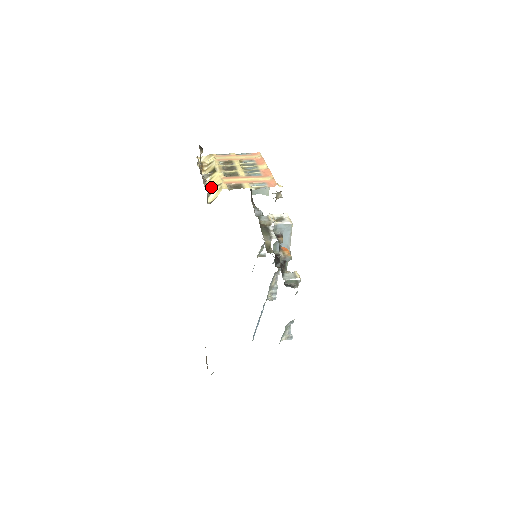
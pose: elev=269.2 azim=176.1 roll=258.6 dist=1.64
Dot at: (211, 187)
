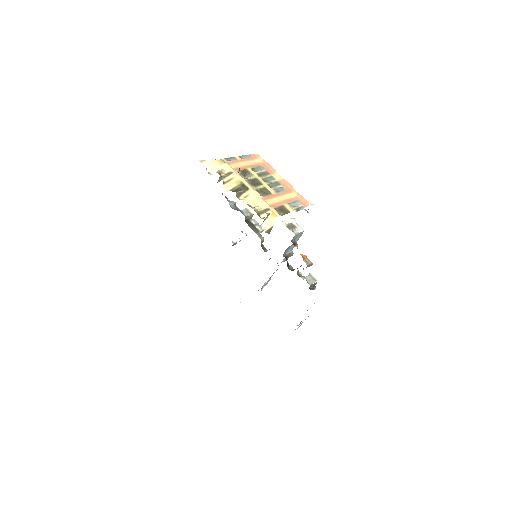
Dot at: (267, 215)
